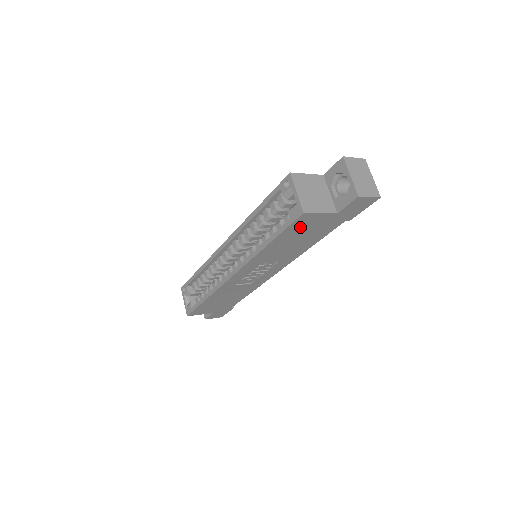
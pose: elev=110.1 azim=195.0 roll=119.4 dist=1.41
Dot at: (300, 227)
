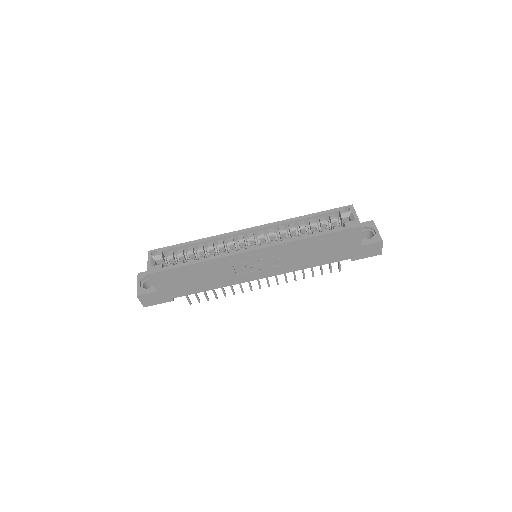
Dot at: (341, 238)
